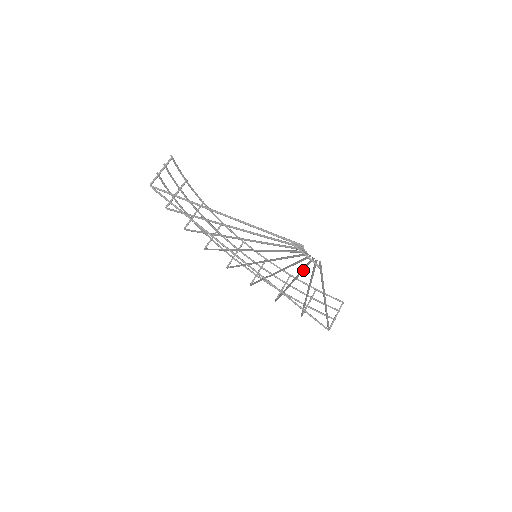
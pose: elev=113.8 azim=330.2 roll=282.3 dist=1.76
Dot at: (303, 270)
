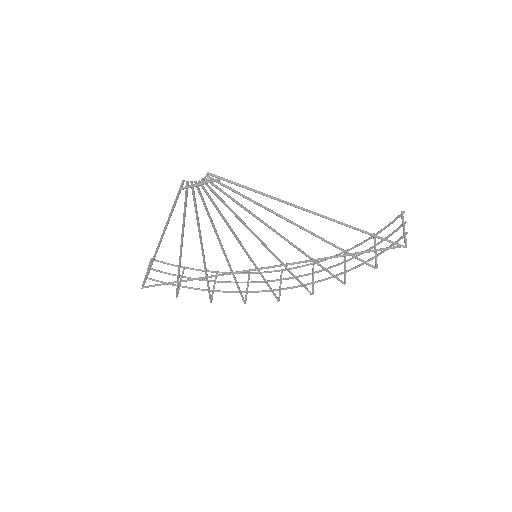
Dot at: (239, 205)
